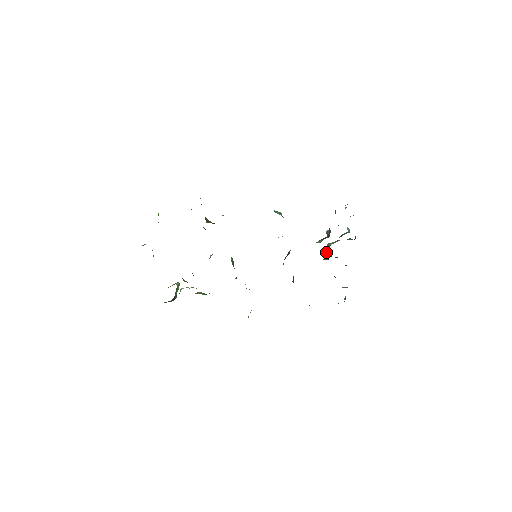
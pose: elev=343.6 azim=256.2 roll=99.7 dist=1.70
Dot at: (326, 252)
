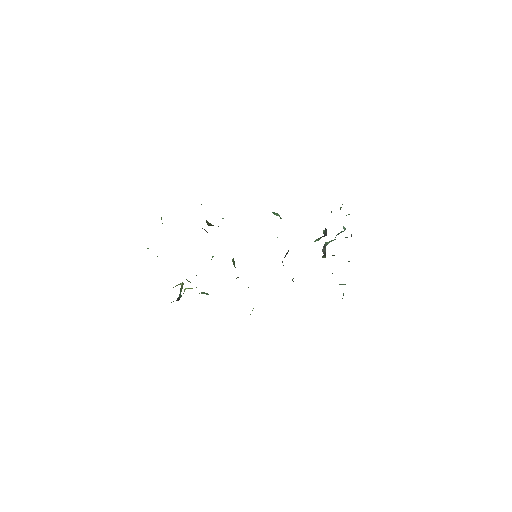
Dot at: (324, 251)
